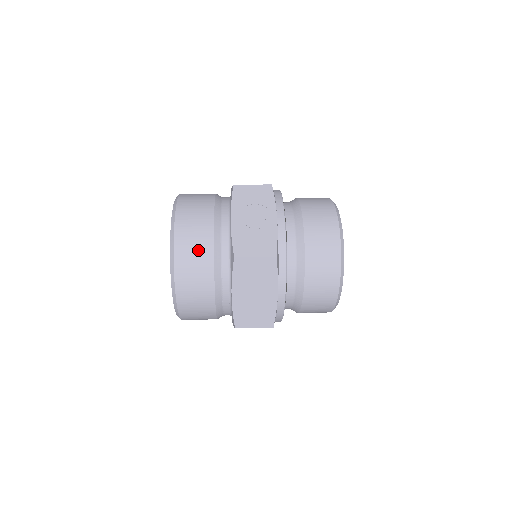
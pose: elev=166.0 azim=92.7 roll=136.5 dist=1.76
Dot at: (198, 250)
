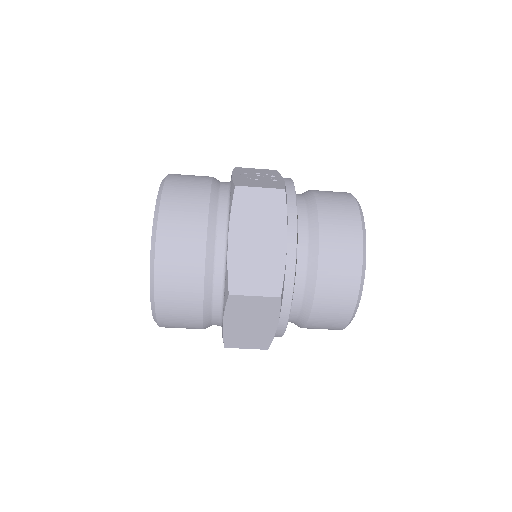
Dot at: (192, 191)
